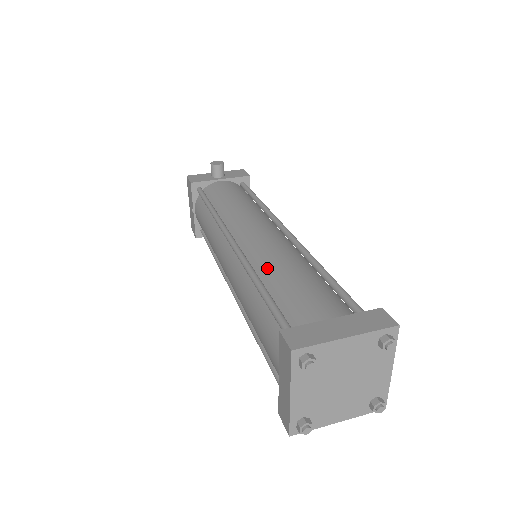
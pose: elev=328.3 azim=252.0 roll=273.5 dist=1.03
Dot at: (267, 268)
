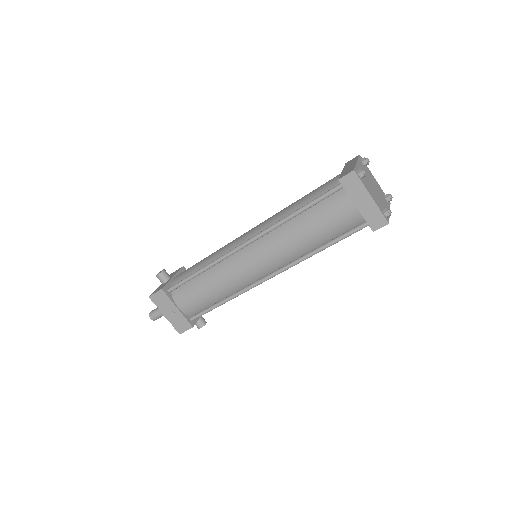
Dot at: (285, 214)
